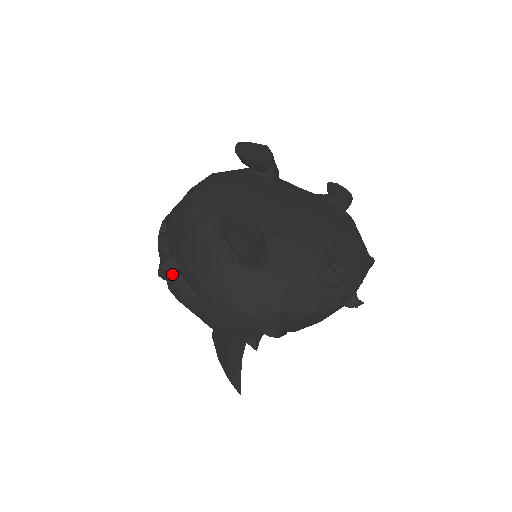
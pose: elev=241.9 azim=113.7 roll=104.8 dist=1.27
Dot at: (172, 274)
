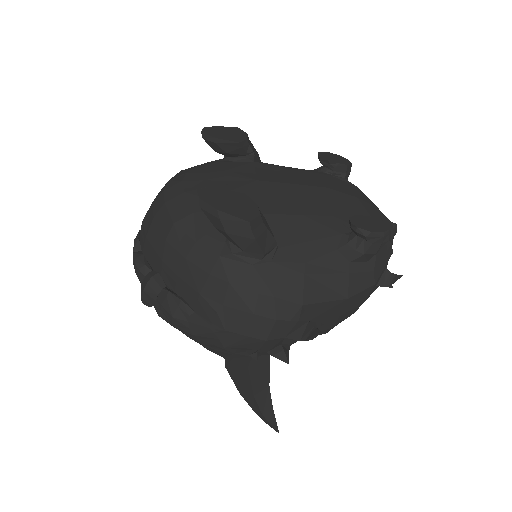
Dot at: (159, 295)
